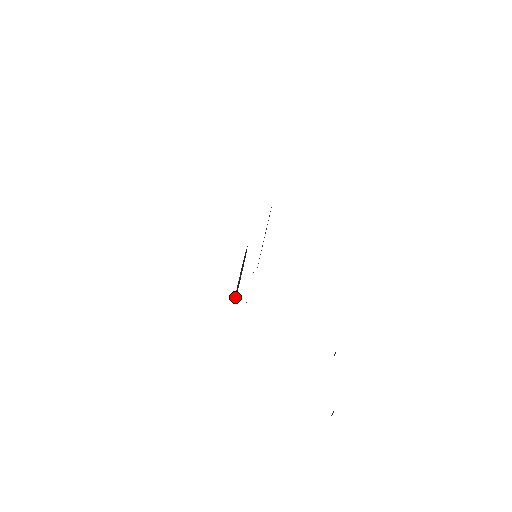
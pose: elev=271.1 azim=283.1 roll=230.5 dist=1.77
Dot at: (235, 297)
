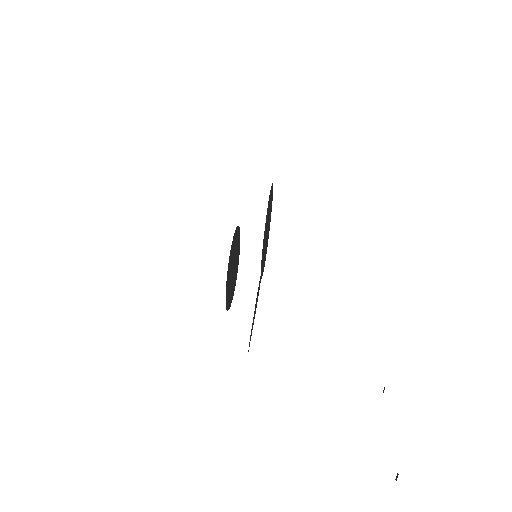
Dot at: (228, 301)
